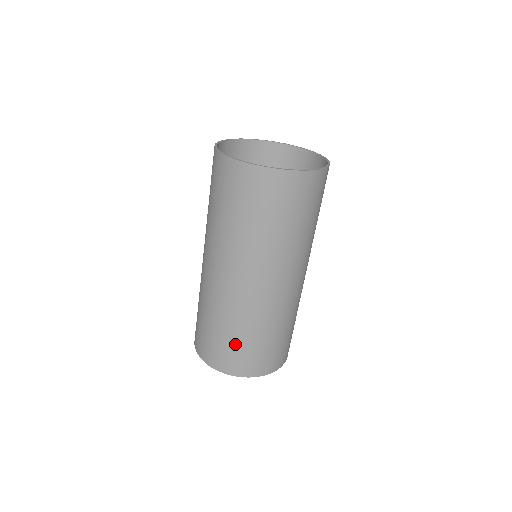
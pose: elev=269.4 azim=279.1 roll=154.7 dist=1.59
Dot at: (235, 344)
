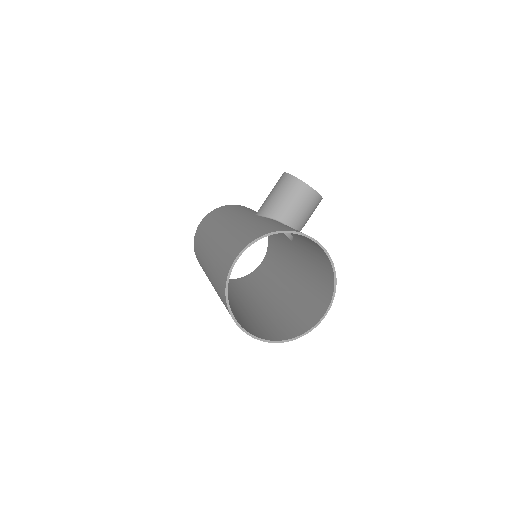
Dot at: occluded
